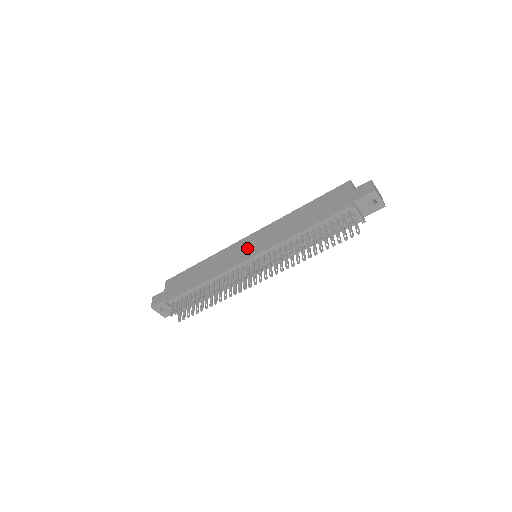
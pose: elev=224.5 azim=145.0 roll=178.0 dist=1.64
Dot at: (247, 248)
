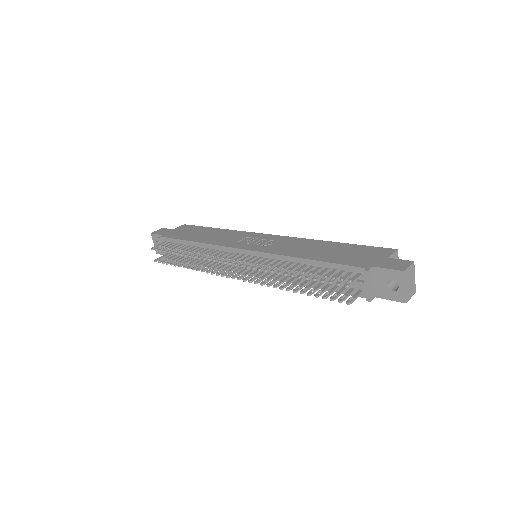
Dot at: (254, 241)
